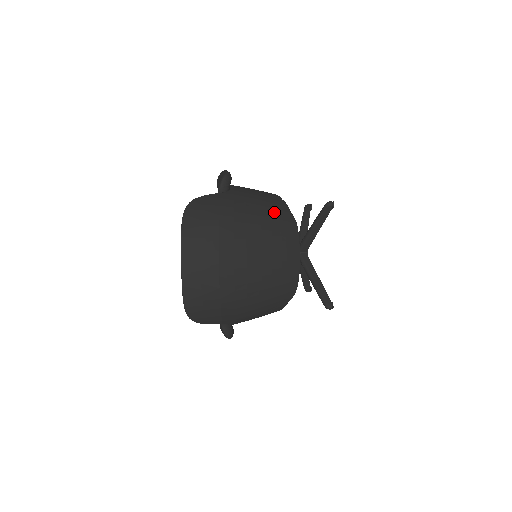
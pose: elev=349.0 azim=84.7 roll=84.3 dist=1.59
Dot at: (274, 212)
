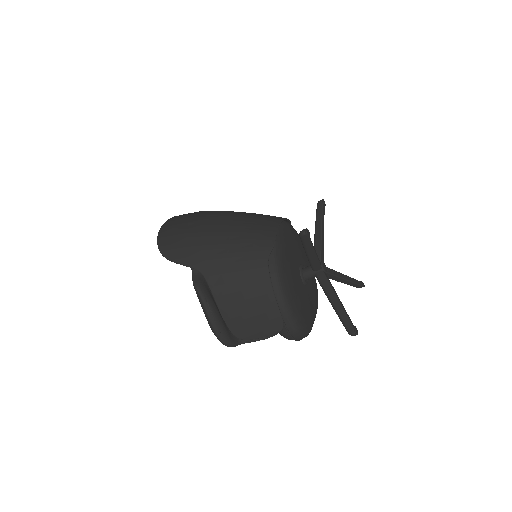
Dot at: occluded
